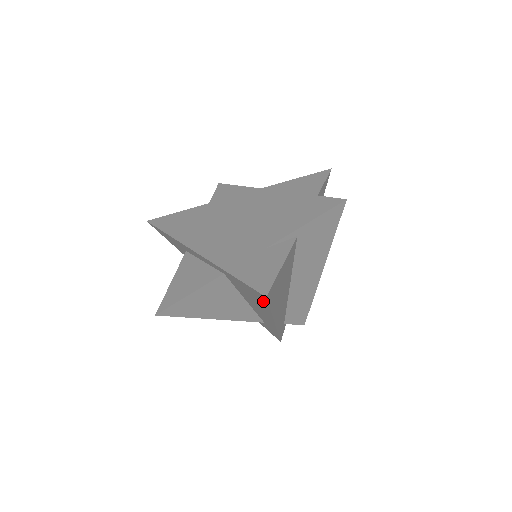
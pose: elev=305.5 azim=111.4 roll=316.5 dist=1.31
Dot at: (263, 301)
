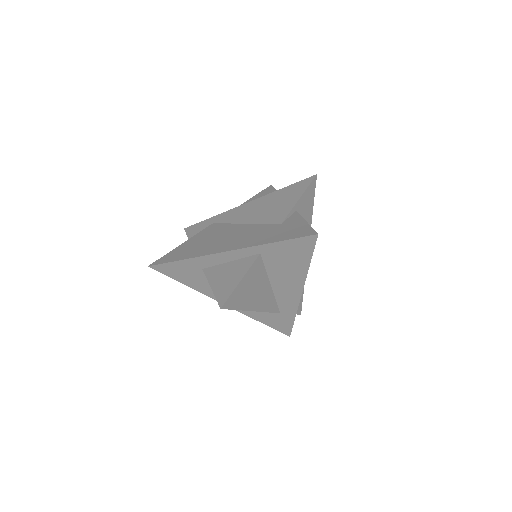
Dot at: (307, 251)
